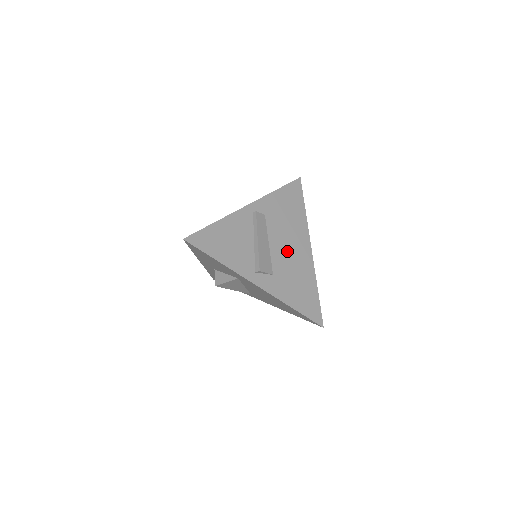
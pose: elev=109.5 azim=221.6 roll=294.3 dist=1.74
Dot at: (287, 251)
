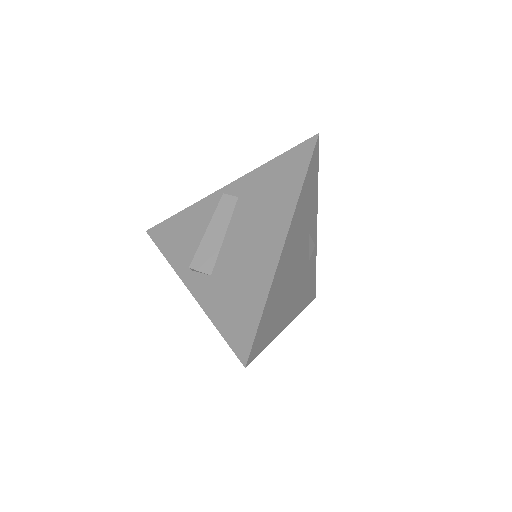
Dot at: (245, 244)
